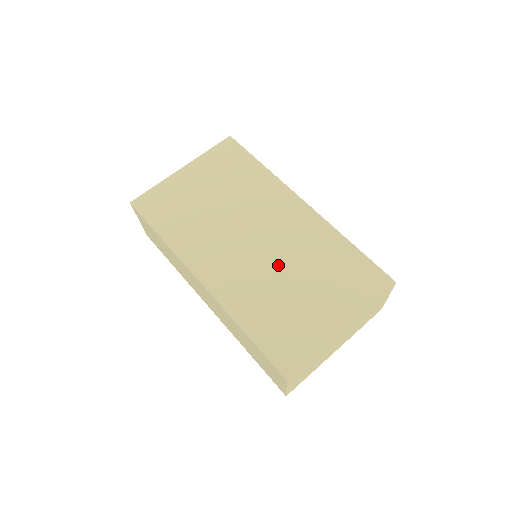
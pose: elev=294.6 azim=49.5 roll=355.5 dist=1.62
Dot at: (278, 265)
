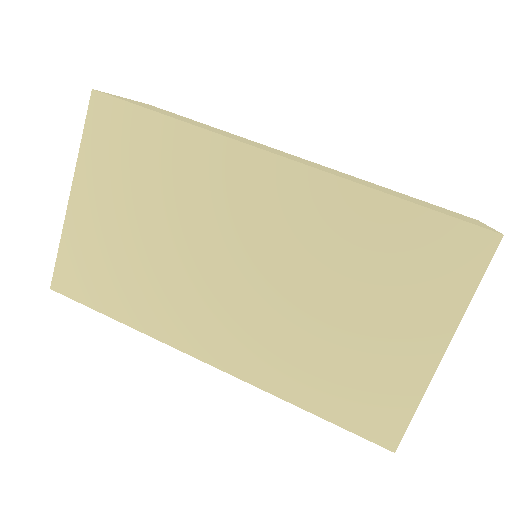
Dot at: (296, 292)
